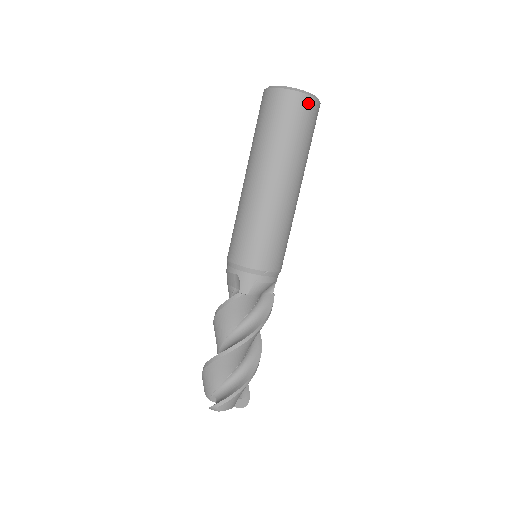
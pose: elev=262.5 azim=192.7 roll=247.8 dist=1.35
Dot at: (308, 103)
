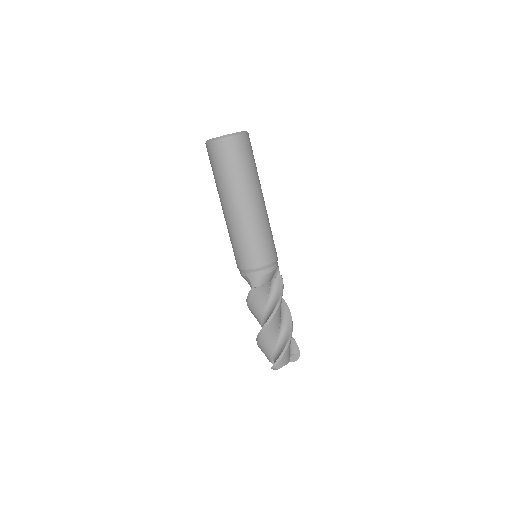
Dot at: (235, 141)
